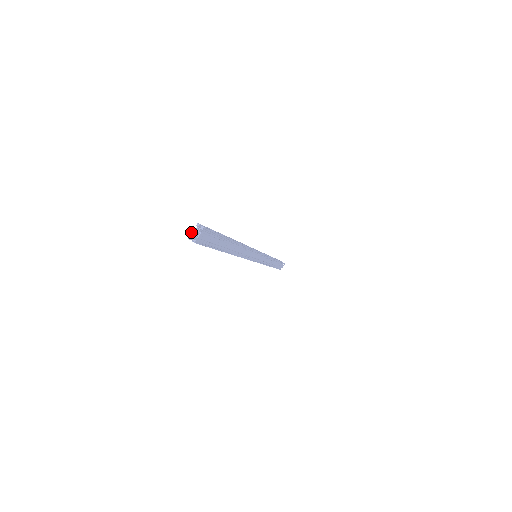
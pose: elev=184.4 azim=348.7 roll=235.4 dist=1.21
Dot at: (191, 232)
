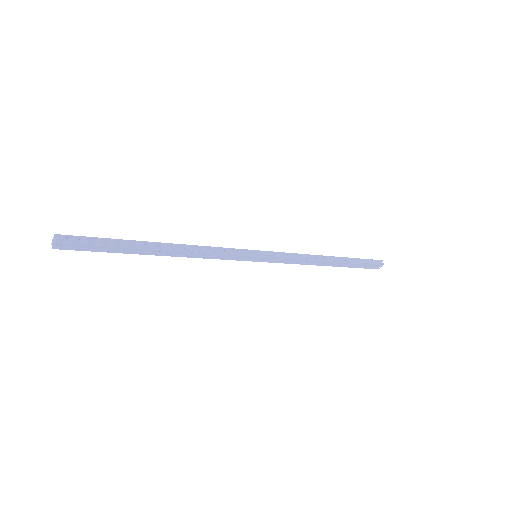
Dot at: (52, 240)
